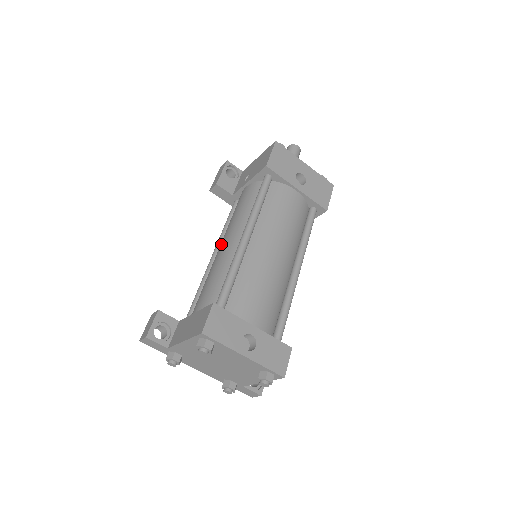
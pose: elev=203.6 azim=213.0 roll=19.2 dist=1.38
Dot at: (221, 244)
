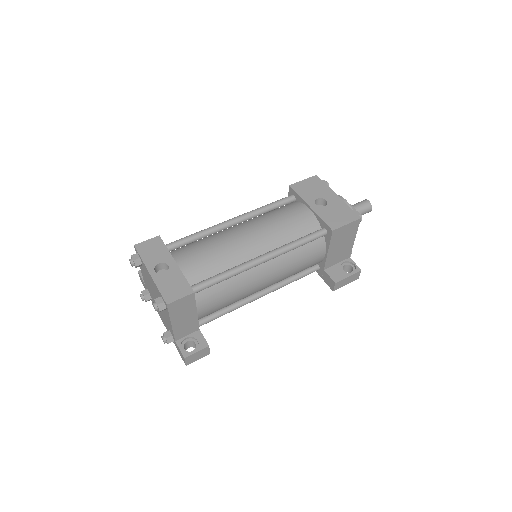
Dot at: occluded
